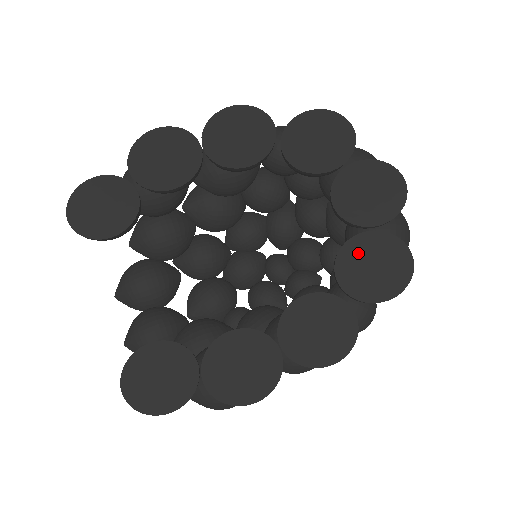
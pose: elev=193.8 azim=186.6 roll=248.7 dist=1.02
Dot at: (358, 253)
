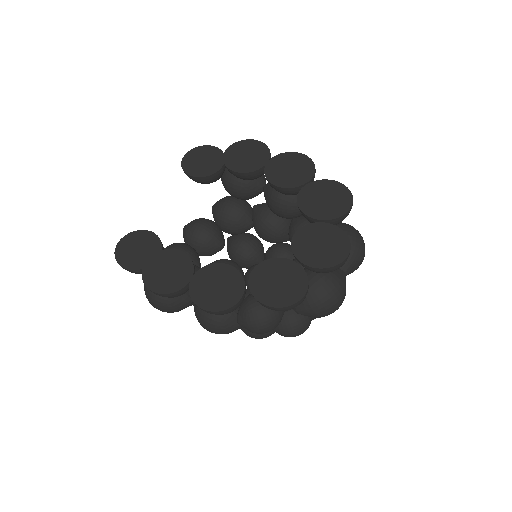
Dot at: (278, 268)
